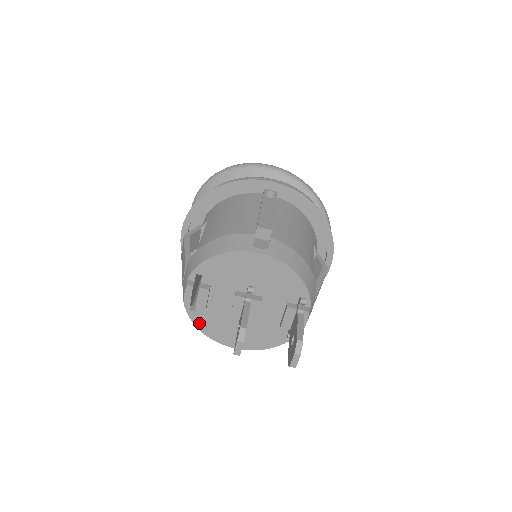
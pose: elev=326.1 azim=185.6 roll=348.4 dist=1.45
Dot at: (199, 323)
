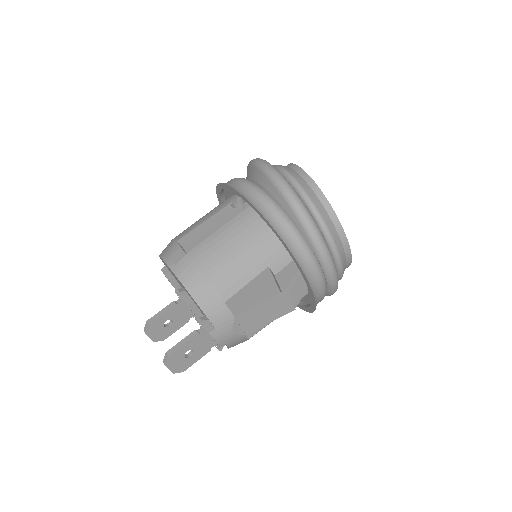
Dot at: occluded
